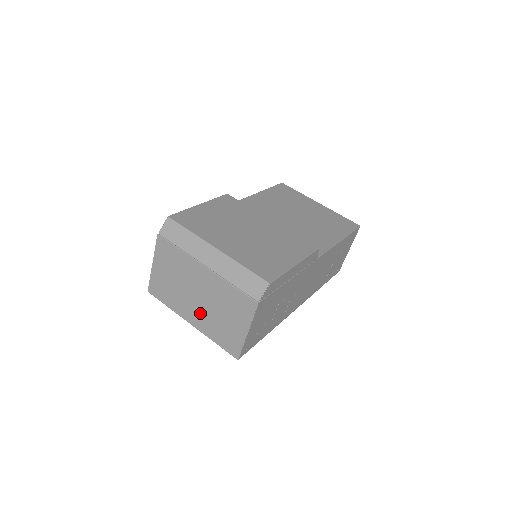
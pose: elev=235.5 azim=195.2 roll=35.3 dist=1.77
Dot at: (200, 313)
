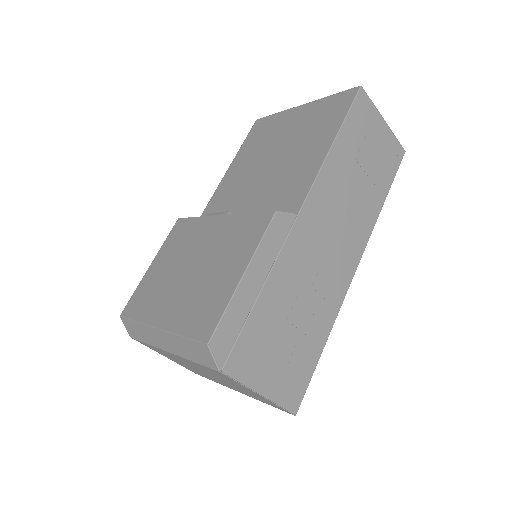
Dot at: (227, 384)
